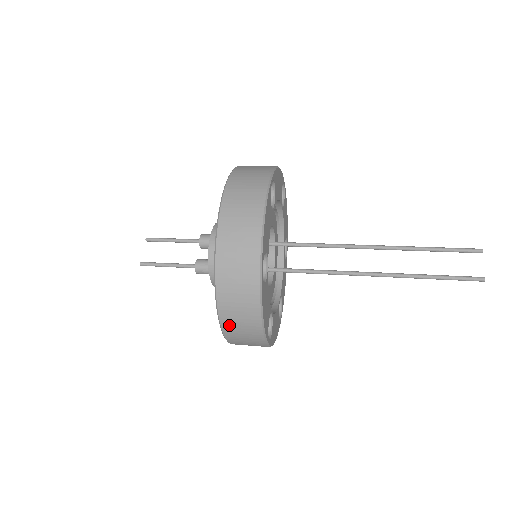
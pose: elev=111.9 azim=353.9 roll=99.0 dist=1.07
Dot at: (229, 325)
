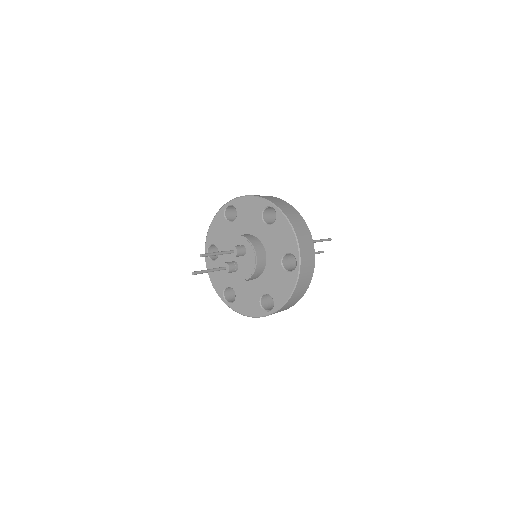
Dot at: occluded
